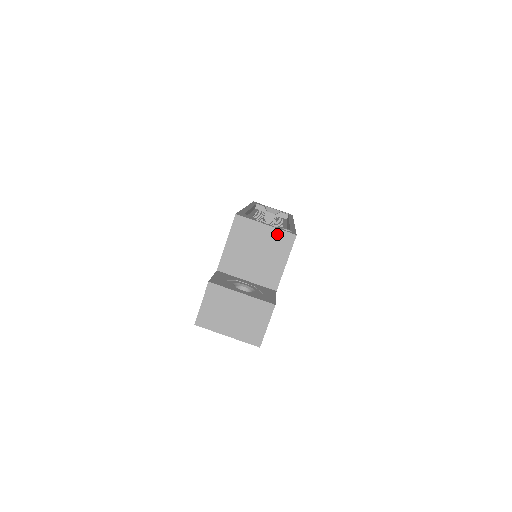
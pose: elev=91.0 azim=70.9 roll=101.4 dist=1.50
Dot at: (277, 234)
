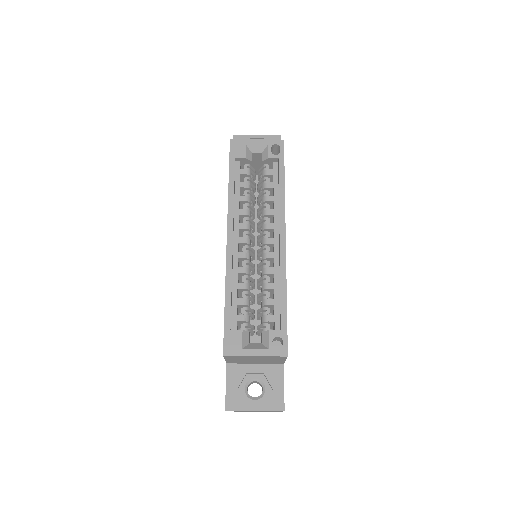
Dot at: (269, 357)
